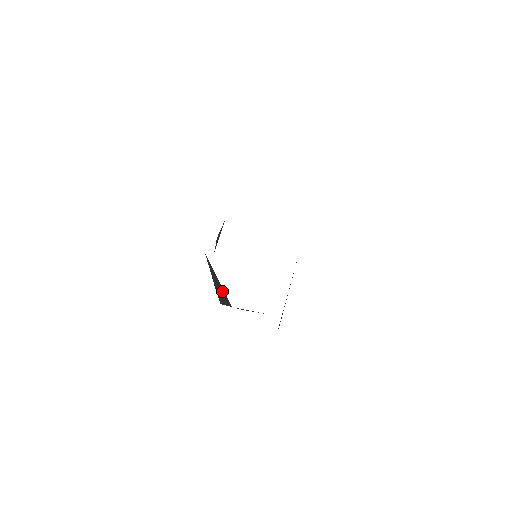
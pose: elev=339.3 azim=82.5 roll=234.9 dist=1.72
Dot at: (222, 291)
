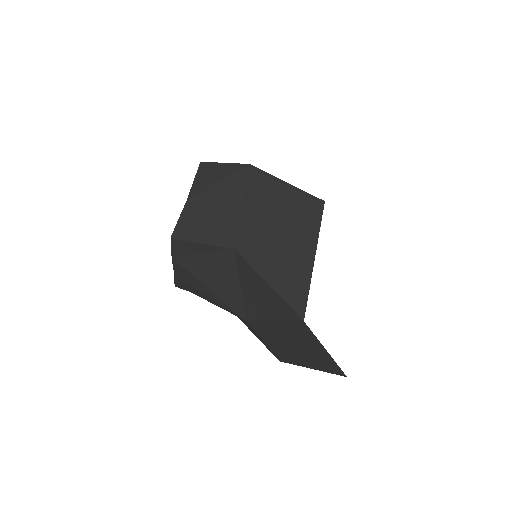
Dot at: occluded
